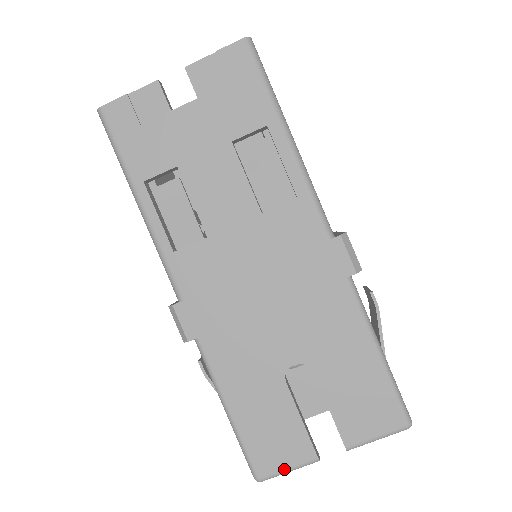
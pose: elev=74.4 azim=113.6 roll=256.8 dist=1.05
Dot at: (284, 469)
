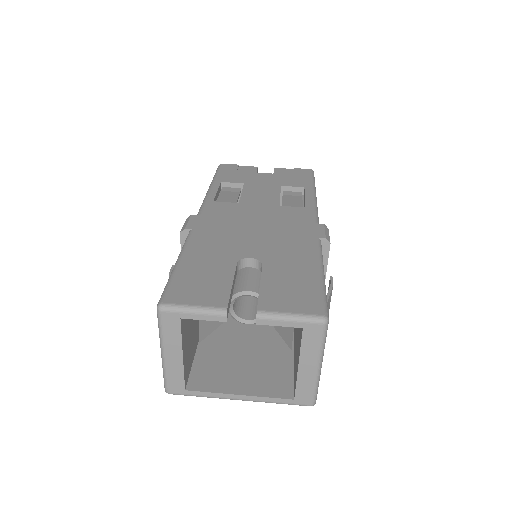
Dot at: (191, 304)
